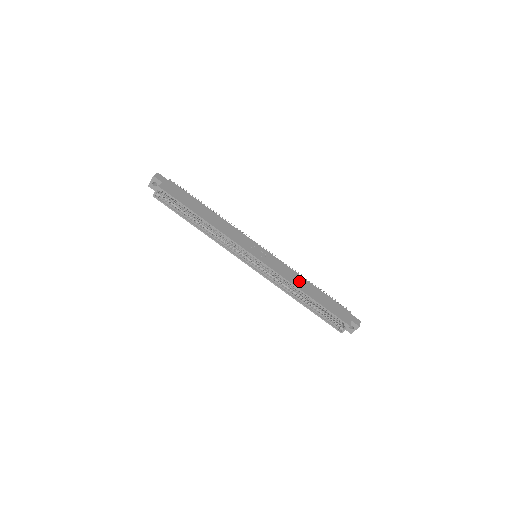
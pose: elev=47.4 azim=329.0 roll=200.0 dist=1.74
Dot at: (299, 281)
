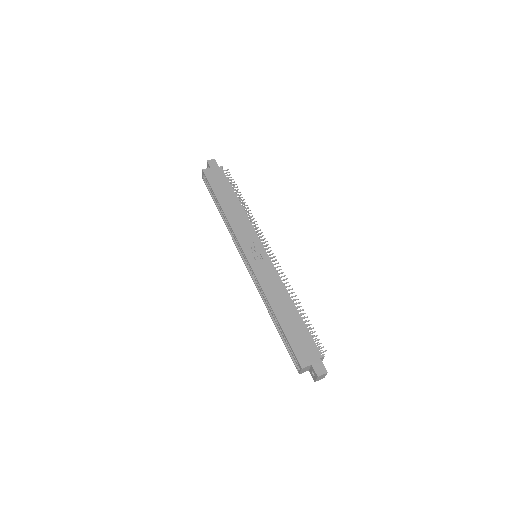
Dot at: (278, 296)
